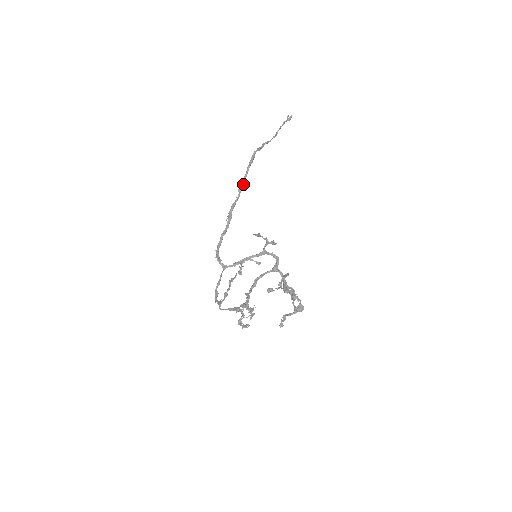
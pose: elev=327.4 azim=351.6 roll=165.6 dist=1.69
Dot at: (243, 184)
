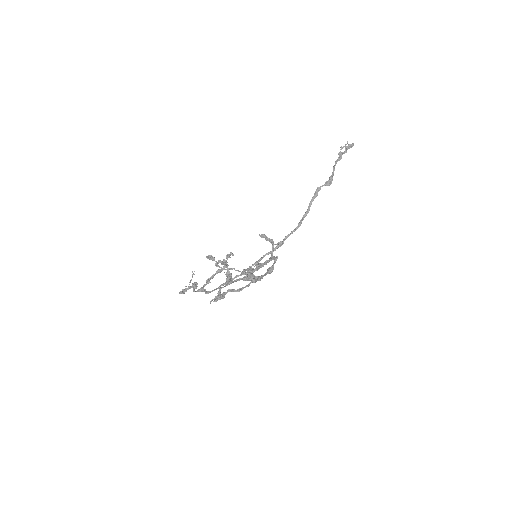
Dot at: (305, 216)
